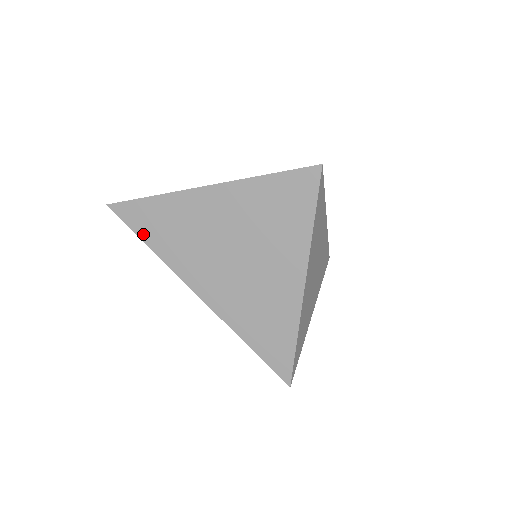
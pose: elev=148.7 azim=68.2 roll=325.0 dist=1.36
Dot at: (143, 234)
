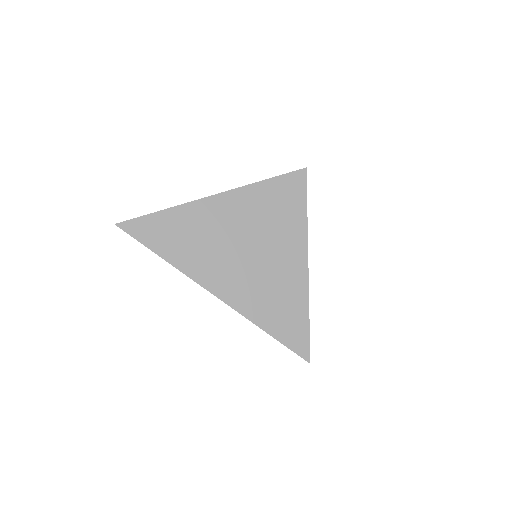
Dot at: (155, 246)
